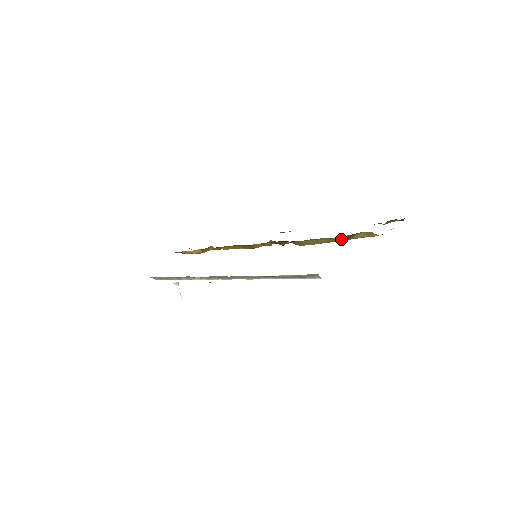
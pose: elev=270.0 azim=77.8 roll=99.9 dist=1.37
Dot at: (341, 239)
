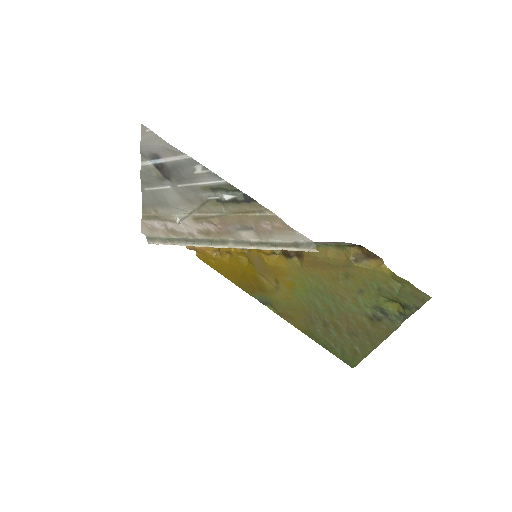
Dot at: (351, 255)
